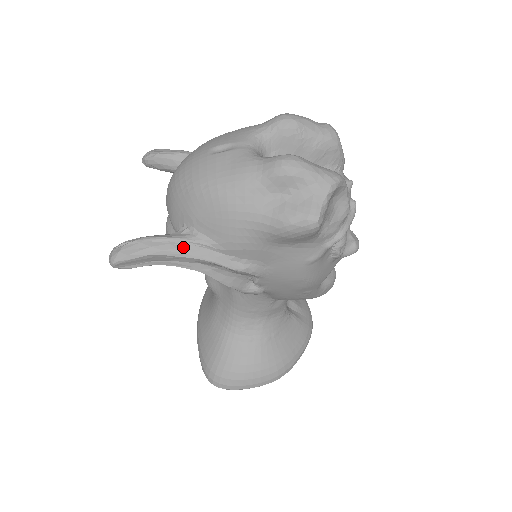
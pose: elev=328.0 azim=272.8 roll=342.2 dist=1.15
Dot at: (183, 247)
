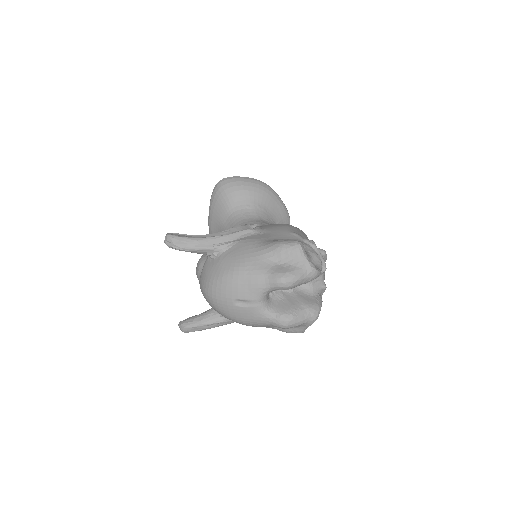
Dot at: (223, 324)
